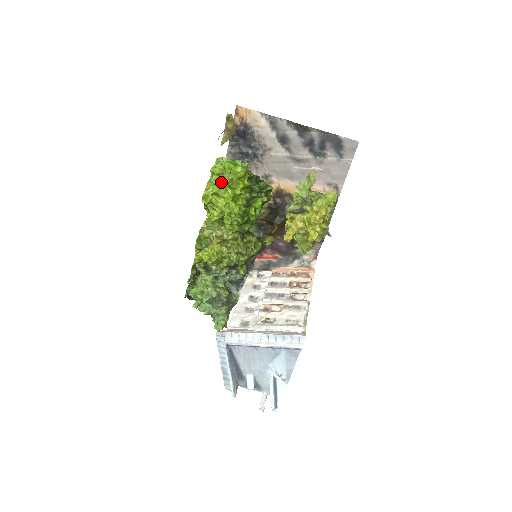
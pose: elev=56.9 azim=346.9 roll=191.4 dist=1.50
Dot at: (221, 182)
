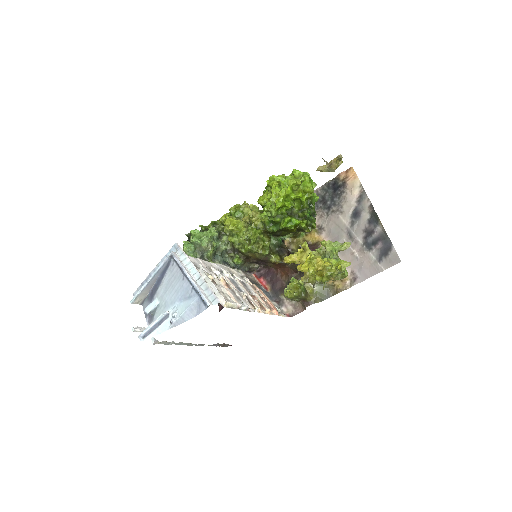
Dot at: occluded
